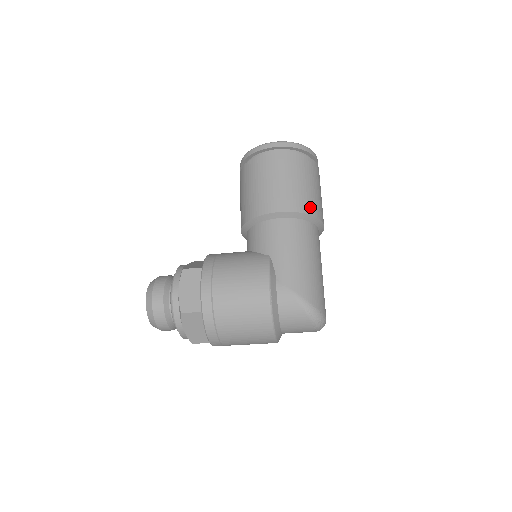
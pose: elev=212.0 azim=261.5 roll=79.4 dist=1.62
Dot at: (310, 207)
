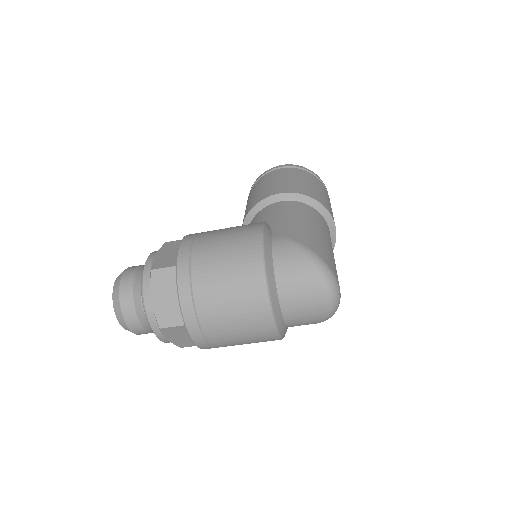
Dot at: (316, 197)
